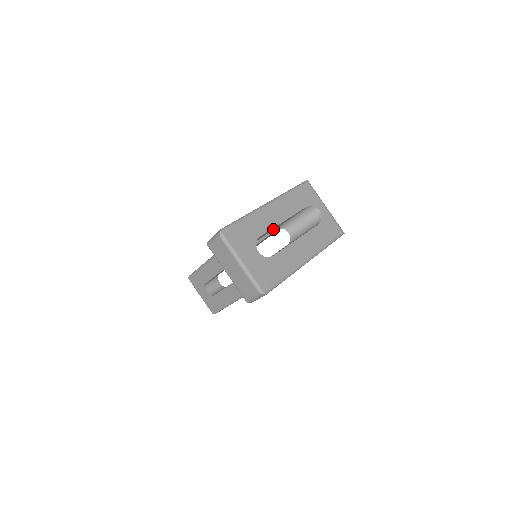
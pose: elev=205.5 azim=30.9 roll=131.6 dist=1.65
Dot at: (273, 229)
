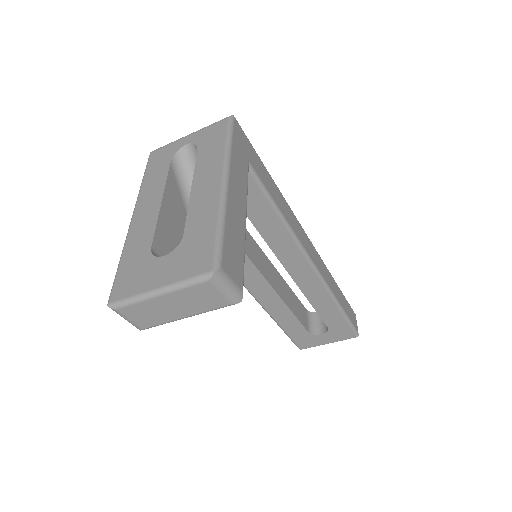
Dot at: (181, 221)
